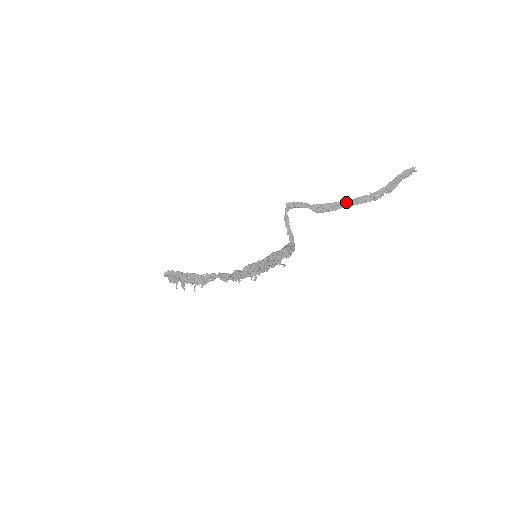
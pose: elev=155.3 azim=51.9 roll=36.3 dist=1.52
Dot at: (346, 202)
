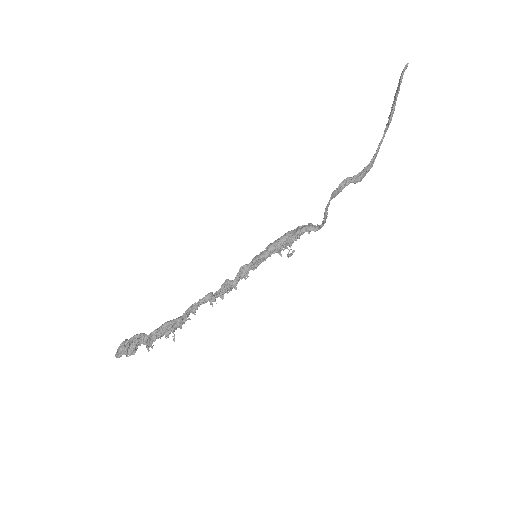
Dot at: (378, 151)
